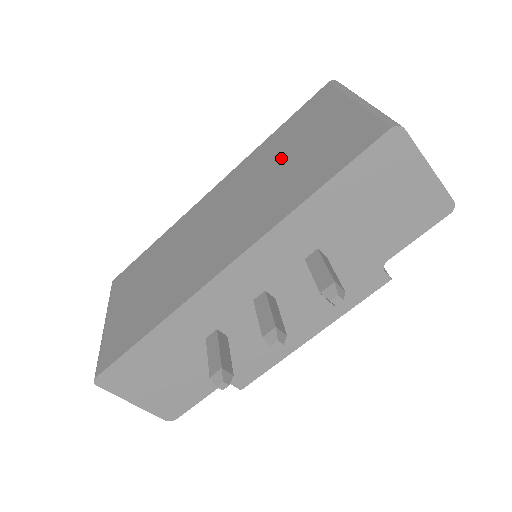
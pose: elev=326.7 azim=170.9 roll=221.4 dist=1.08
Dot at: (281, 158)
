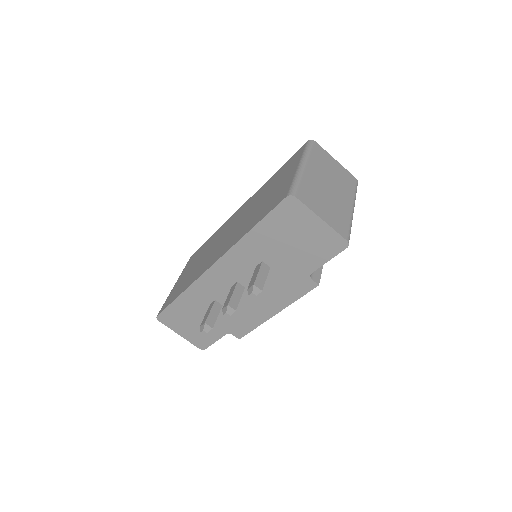
Dot at: (262, 197)
